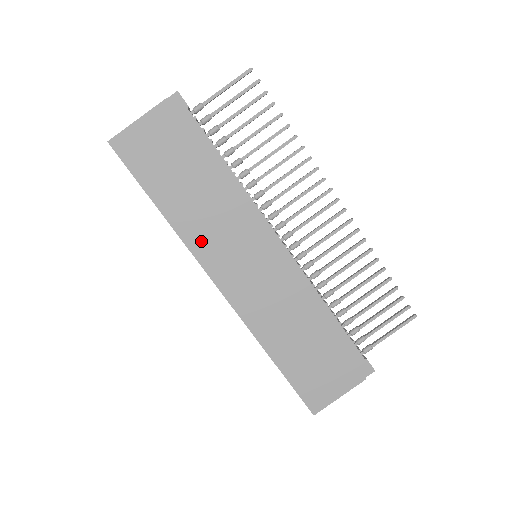
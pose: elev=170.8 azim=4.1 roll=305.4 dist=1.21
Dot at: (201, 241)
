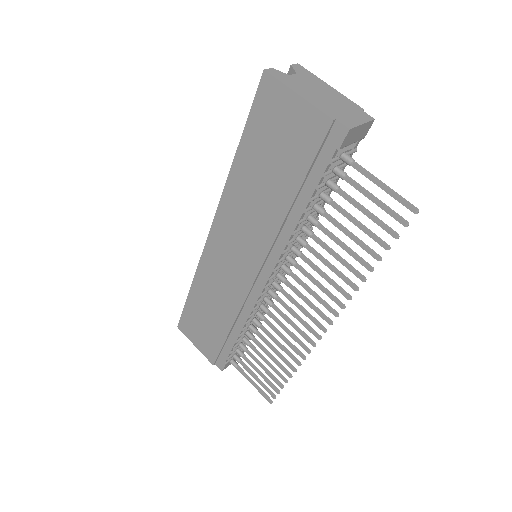
Dot at: (232, 207)
